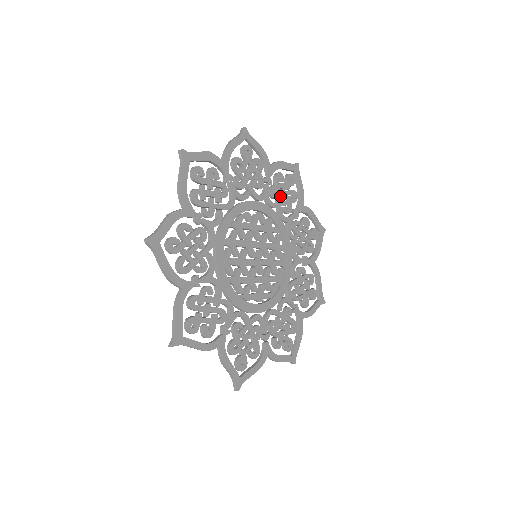
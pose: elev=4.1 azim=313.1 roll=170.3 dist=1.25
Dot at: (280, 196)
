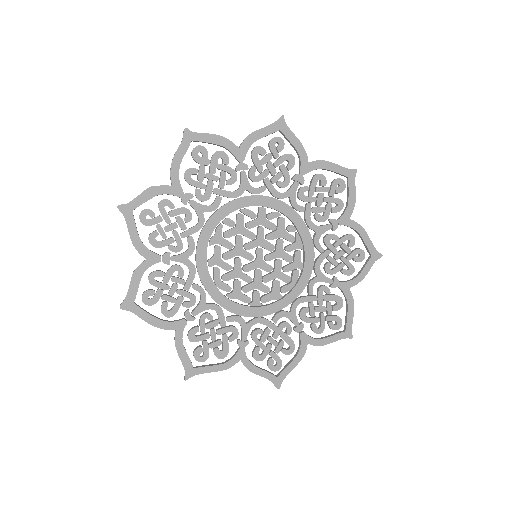
Dot at: (266, 174)
